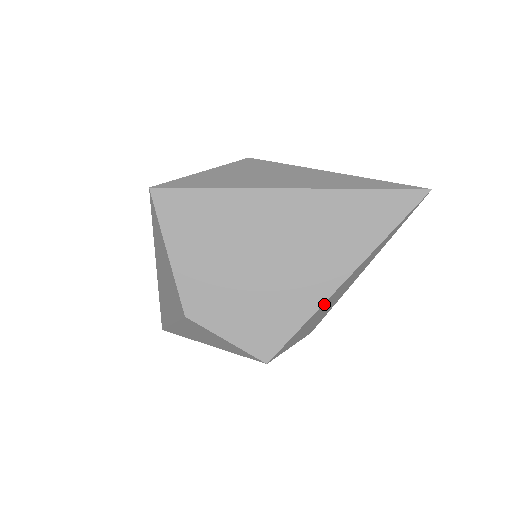
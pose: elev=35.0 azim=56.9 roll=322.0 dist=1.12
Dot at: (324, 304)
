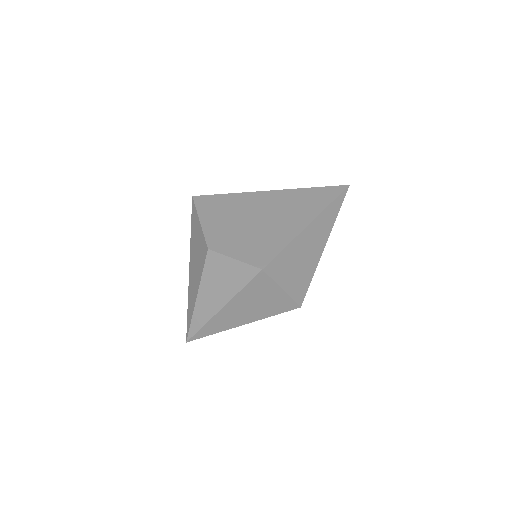
Dot at: (298, 240)
